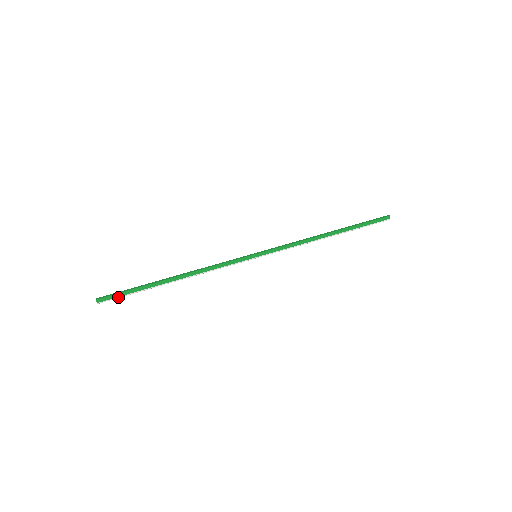
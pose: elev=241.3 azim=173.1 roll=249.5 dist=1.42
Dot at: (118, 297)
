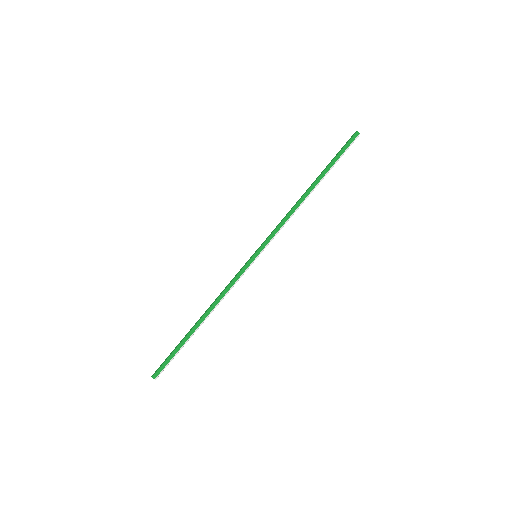
Dot at: (167, 364)
